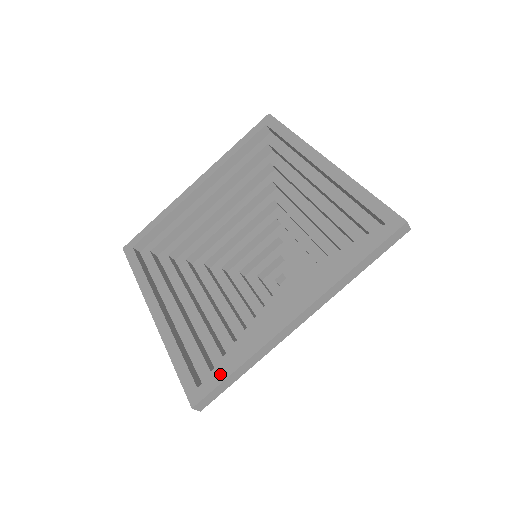
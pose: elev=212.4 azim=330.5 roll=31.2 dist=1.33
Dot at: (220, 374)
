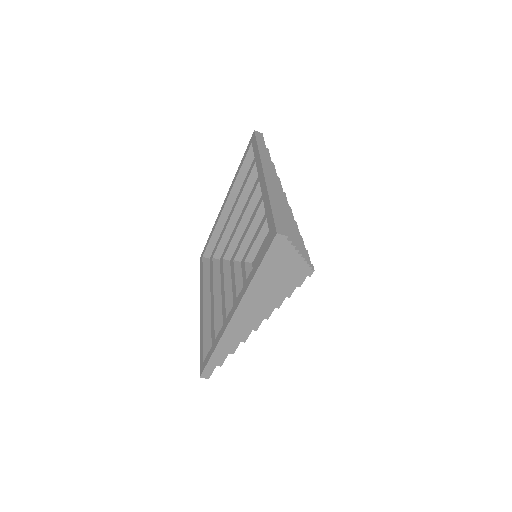
Dot at: (209, 355)
